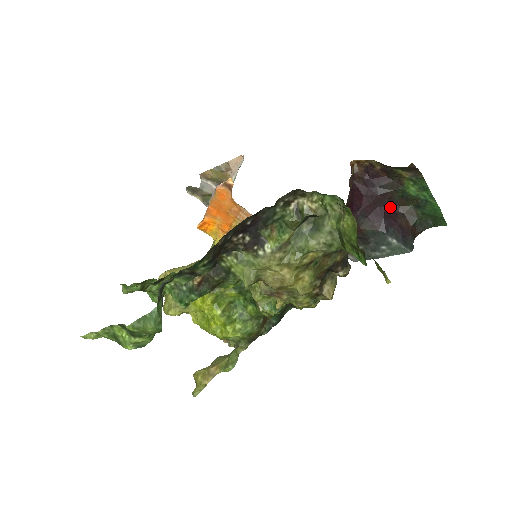
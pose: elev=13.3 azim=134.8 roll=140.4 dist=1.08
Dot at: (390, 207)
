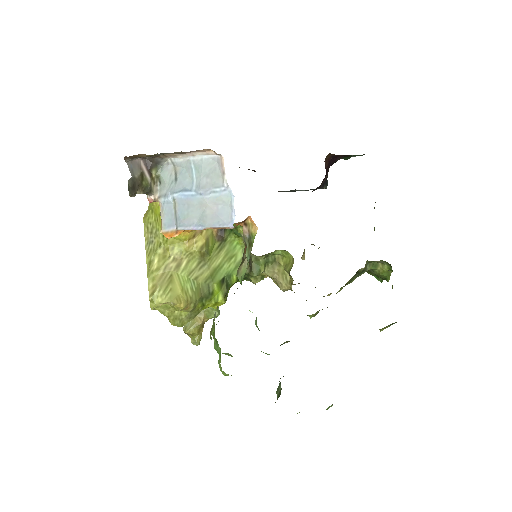
Dot at: occluded
